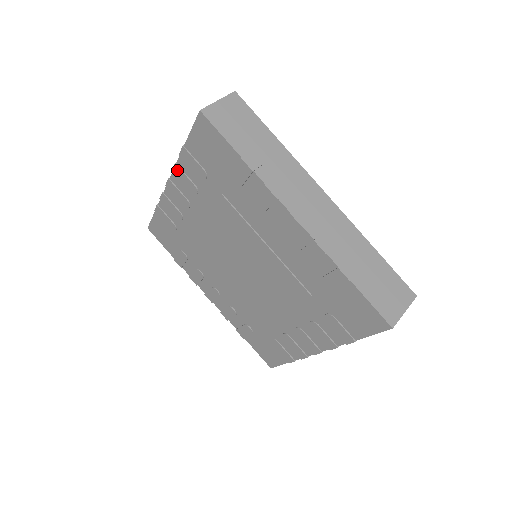
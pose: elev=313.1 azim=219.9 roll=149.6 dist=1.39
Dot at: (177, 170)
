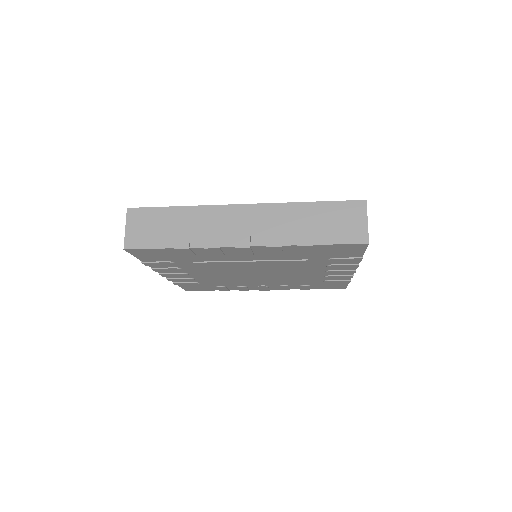
Dot at: (156, 270)
